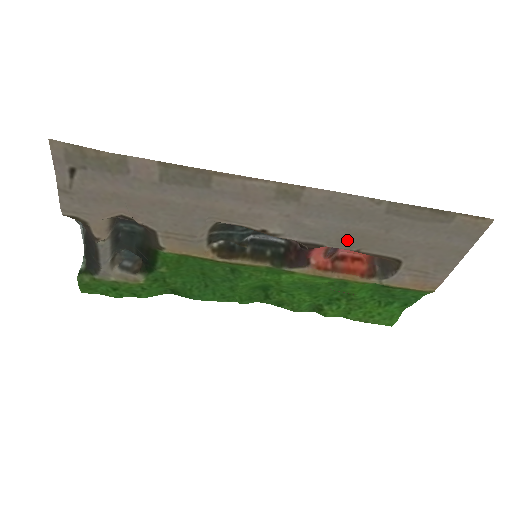
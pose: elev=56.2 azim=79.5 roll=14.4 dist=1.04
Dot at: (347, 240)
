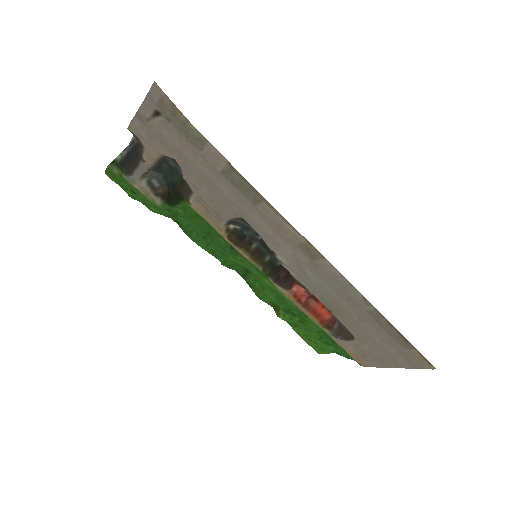
Dot at: (328, 301)
